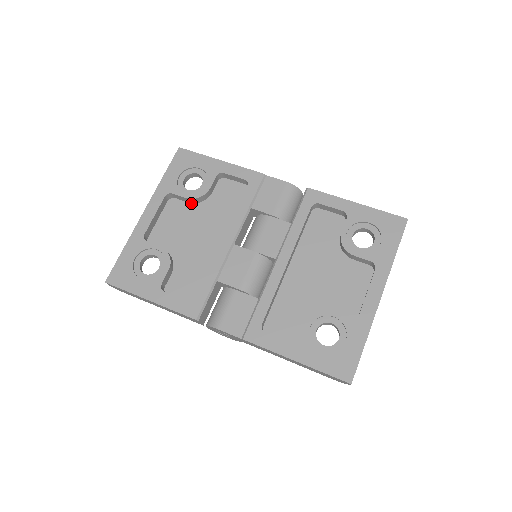
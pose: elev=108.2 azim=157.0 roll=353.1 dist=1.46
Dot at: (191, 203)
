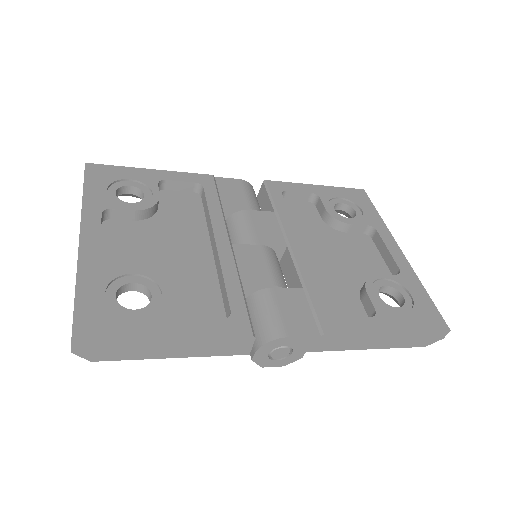
Dot at: (138, 220)
